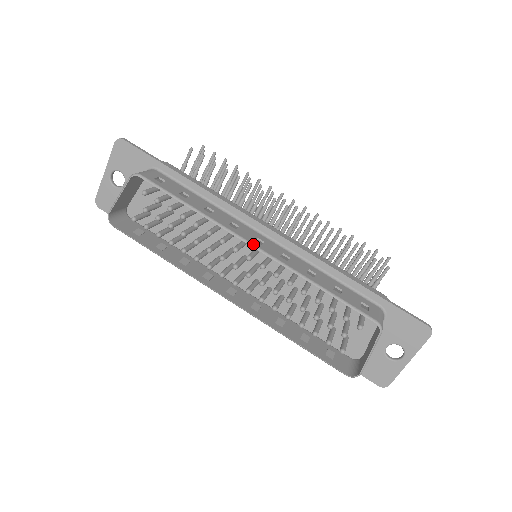
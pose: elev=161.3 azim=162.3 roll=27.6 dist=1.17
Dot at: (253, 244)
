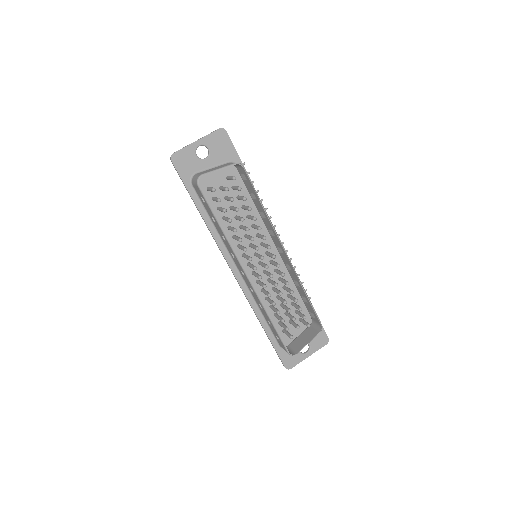
Dot at: occluded
